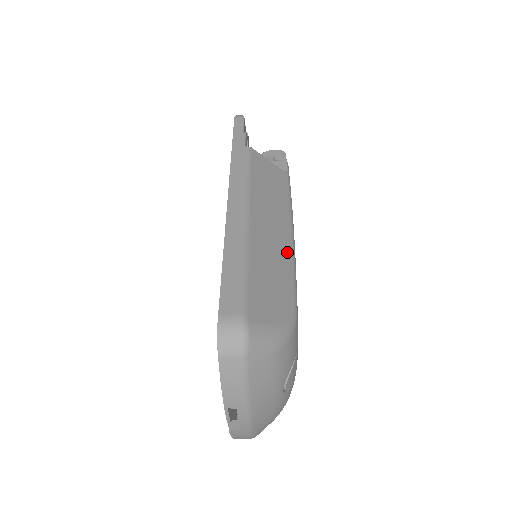
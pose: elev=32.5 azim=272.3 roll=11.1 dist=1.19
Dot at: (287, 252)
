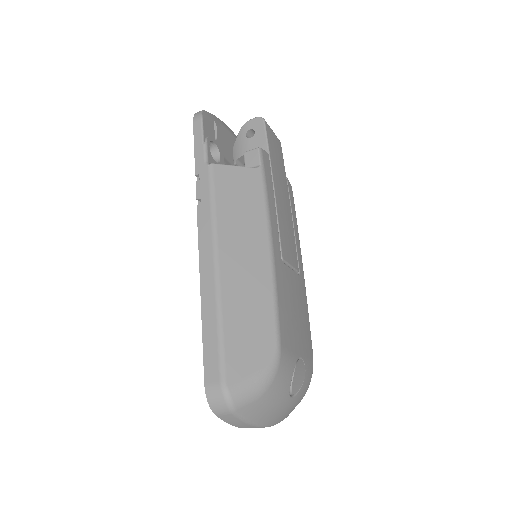
Dot at: (265, 281)
